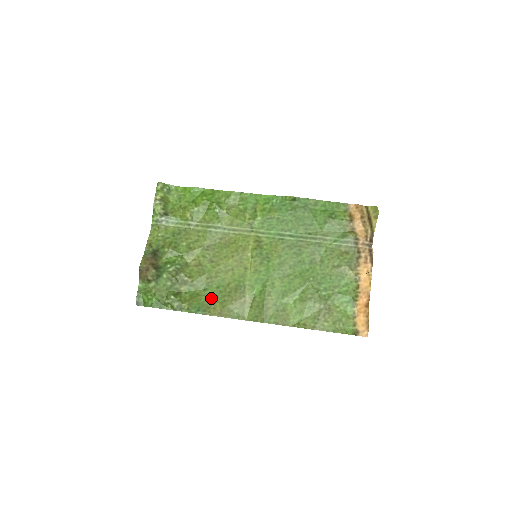
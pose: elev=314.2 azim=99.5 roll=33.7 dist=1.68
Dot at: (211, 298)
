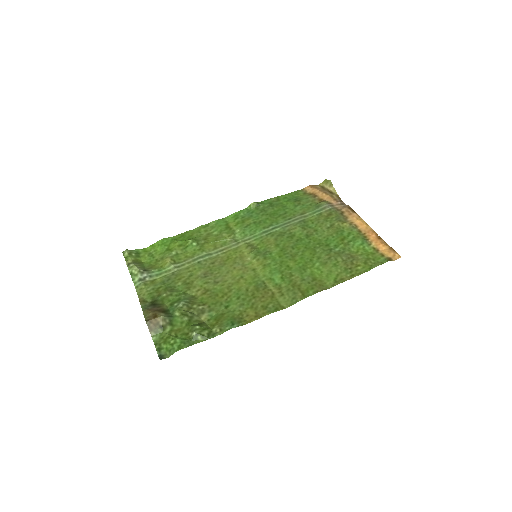
Dot at: (238, 310)
